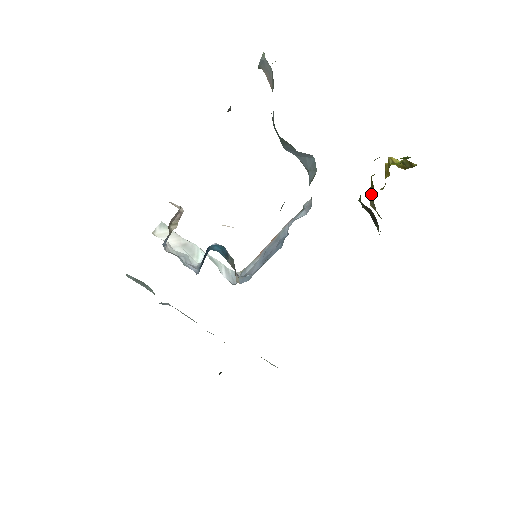
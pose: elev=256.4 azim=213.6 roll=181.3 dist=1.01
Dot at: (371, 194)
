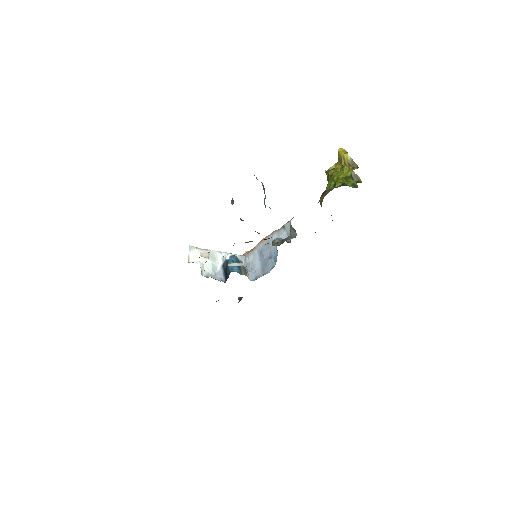
Dot at: occluded
